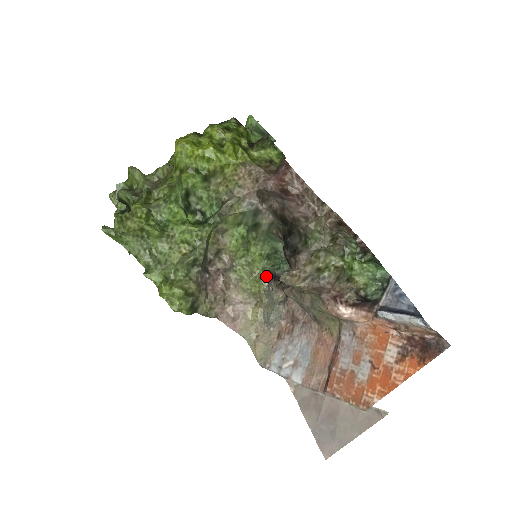
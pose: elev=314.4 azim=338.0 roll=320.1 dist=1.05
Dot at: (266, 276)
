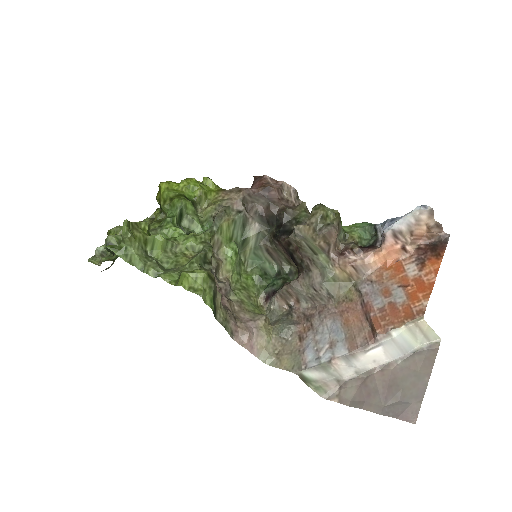
Dot at: (262, 302)
